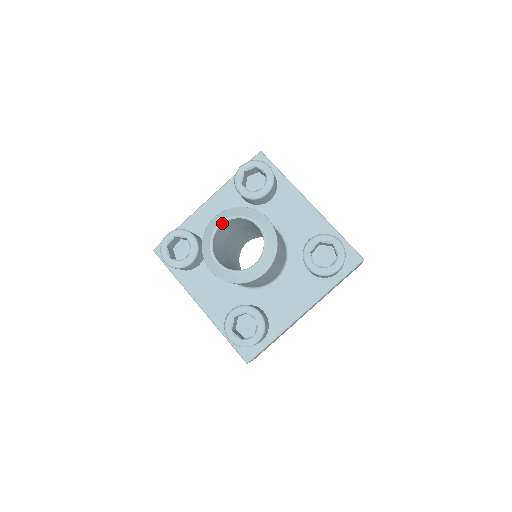
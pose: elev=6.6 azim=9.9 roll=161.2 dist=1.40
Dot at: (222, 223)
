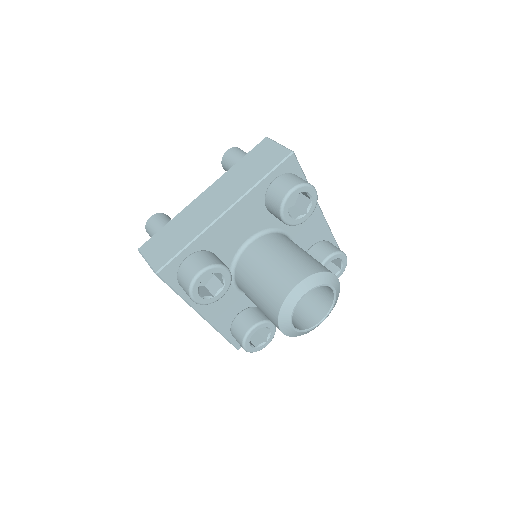
Dot at: occluded
